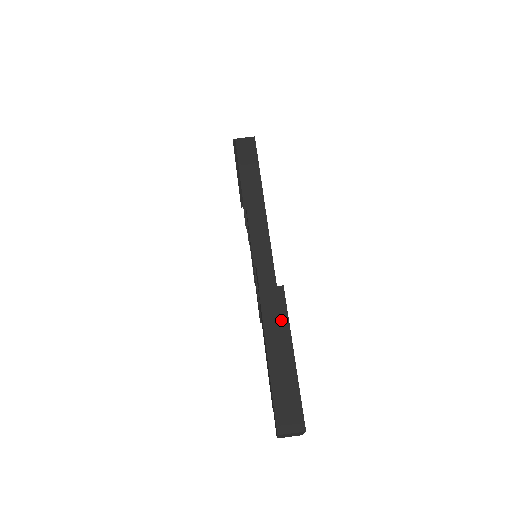
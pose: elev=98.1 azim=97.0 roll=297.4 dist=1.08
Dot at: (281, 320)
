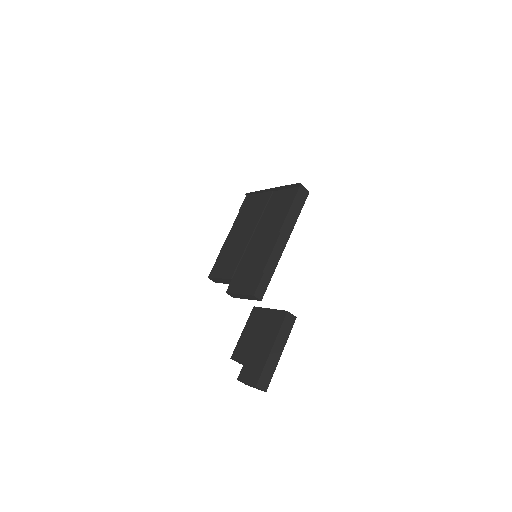
Dot at: (286, 334)
